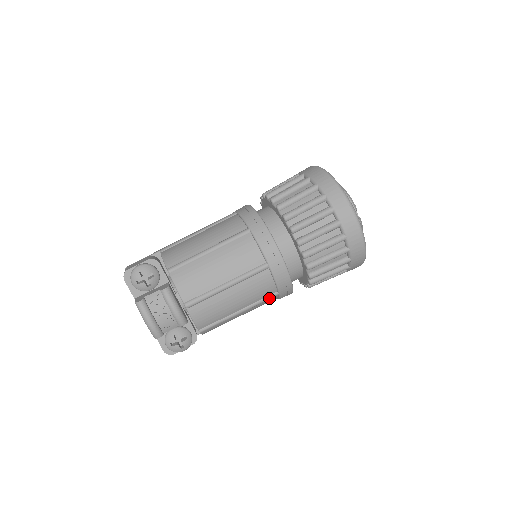
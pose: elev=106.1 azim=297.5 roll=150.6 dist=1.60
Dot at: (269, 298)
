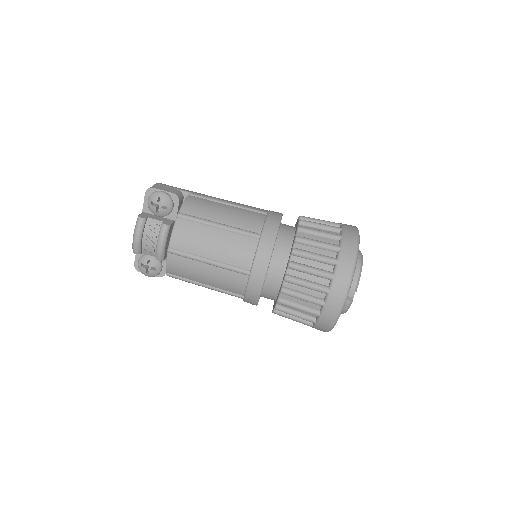
Dot at: (234, 295)
